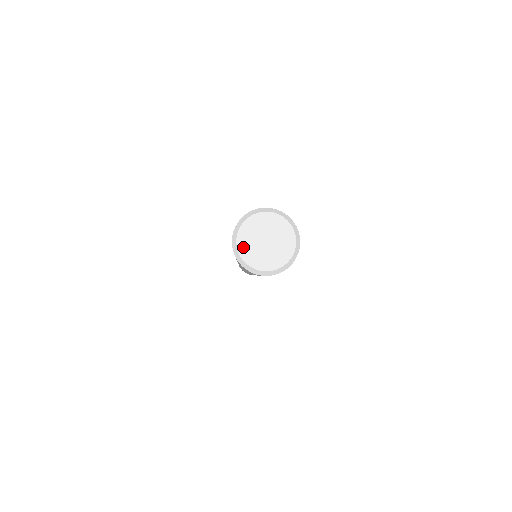
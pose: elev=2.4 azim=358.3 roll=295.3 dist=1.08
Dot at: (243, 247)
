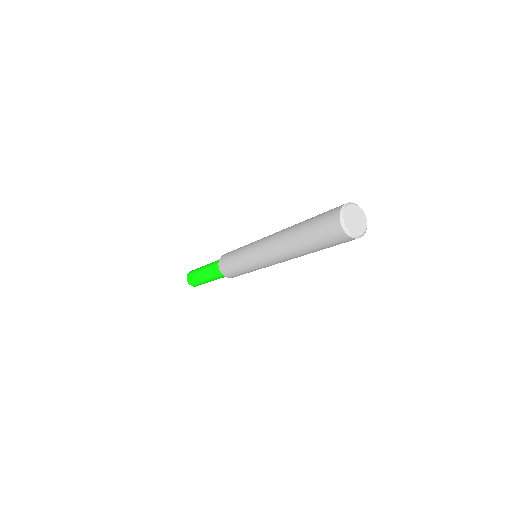
Dot at: (350, 228)
